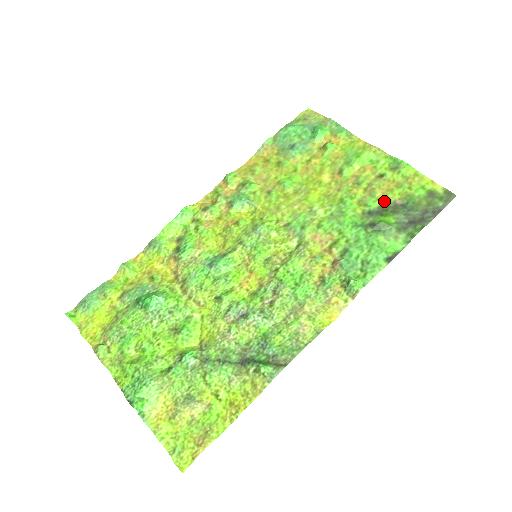
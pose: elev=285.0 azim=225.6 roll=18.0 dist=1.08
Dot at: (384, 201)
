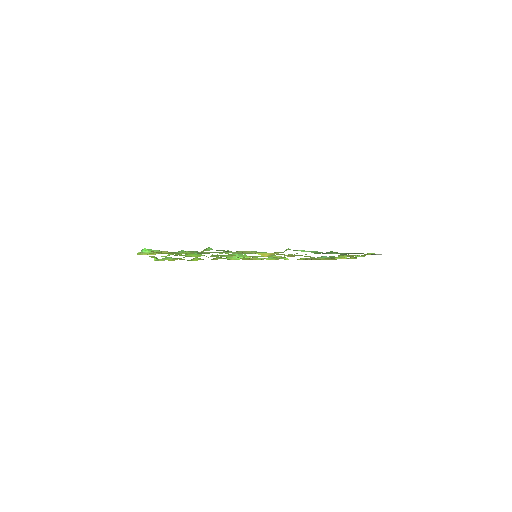
Dot at: occluded
